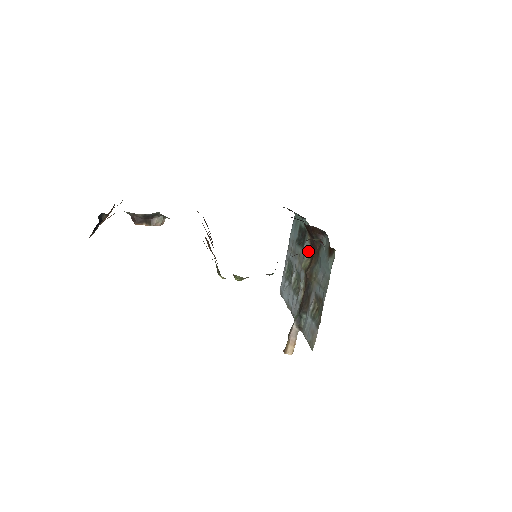
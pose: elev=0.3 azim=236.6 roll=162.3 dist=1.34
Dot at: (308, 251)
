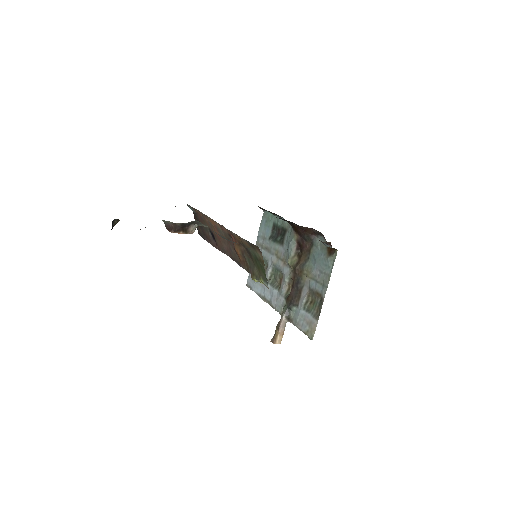
Dot at: (294, 249)
